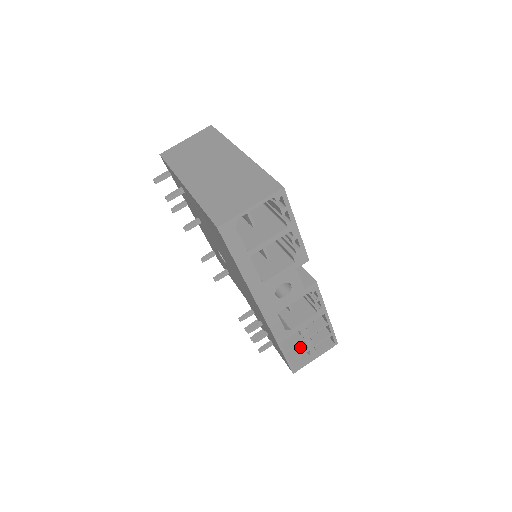
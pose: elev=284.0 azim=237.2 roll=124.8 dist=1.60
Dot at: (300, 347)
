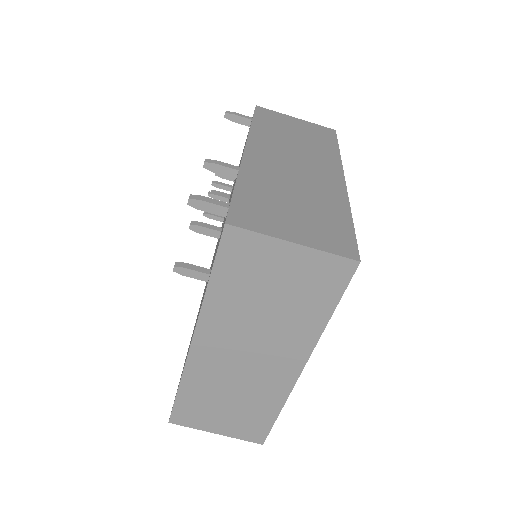
Dot at: occluded
